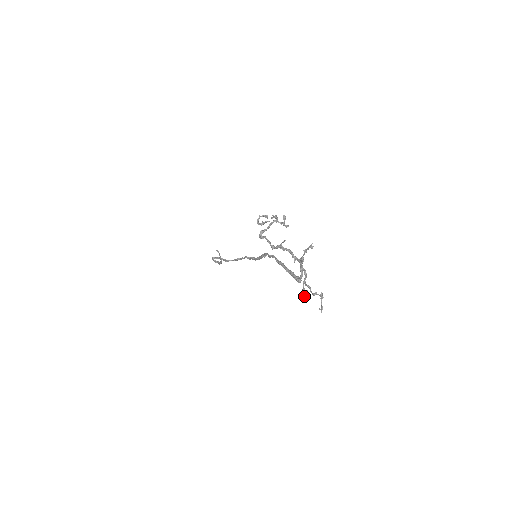
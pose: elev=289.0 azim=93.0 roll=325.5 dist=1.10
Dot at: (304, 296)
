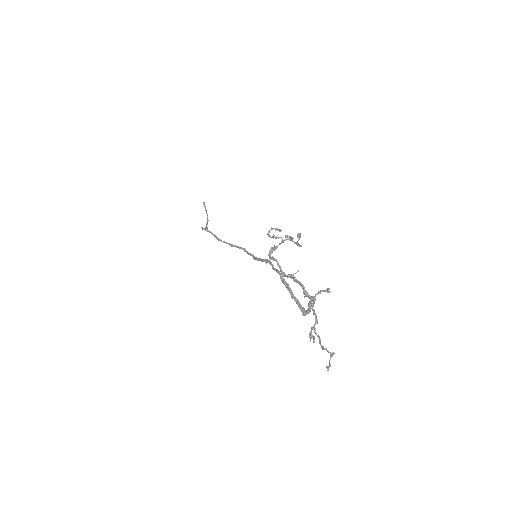
Dot at: (310, 340)
